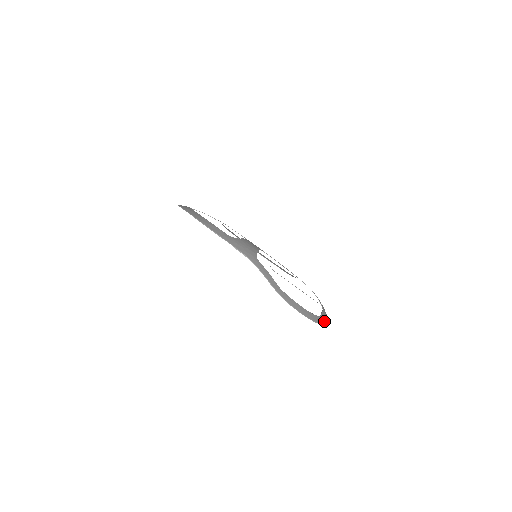
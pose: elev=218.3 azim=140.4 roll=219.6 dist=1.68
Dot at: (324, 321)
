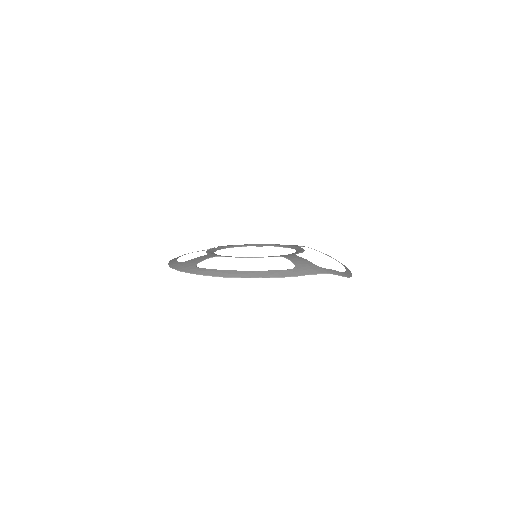
Dot at: occluded
